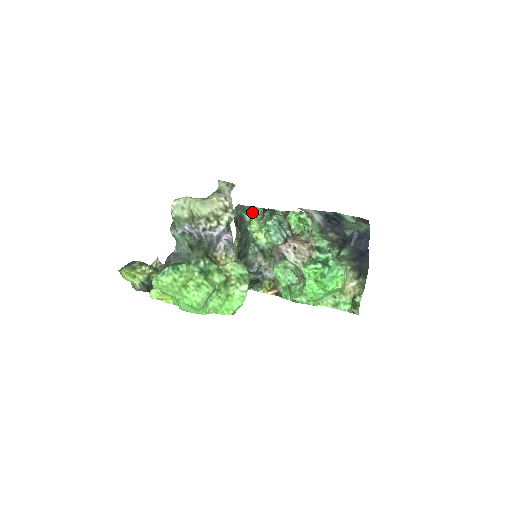
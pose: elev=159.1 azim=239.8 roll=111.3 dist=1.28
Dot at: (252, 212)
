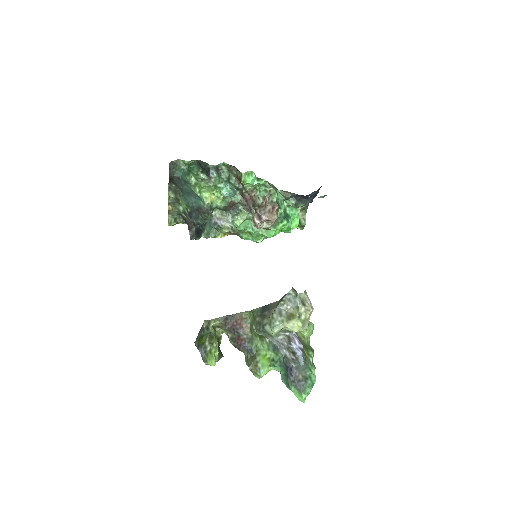
Dot at: (187, 167)
